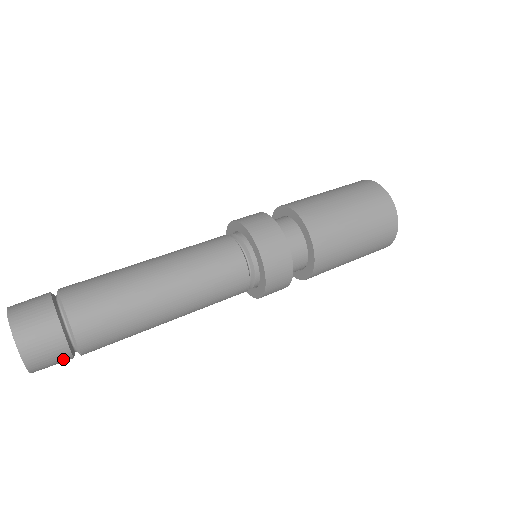
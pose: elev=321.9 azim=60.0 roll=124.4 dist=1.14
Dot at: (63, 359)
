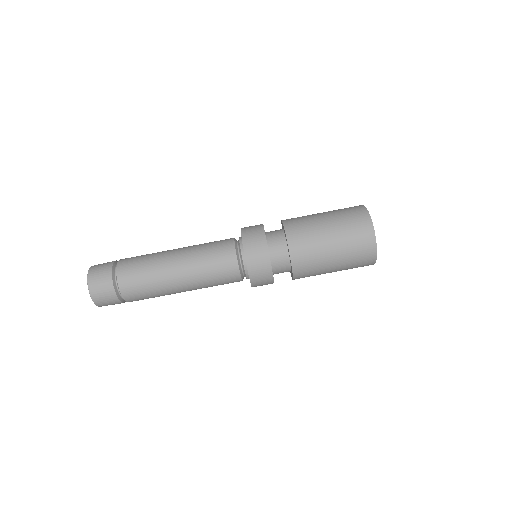
Dot at: occluded
